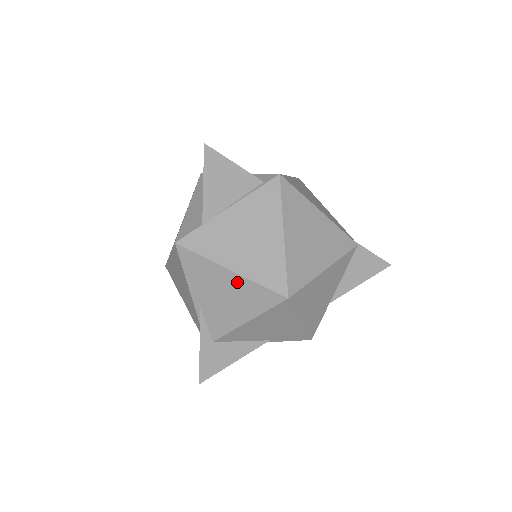
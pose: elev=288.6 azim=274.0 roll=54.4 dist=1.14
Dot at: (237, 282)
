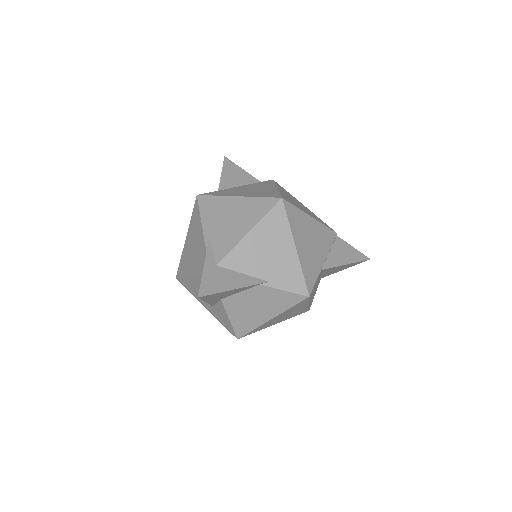
Dot at: (242, 203)
